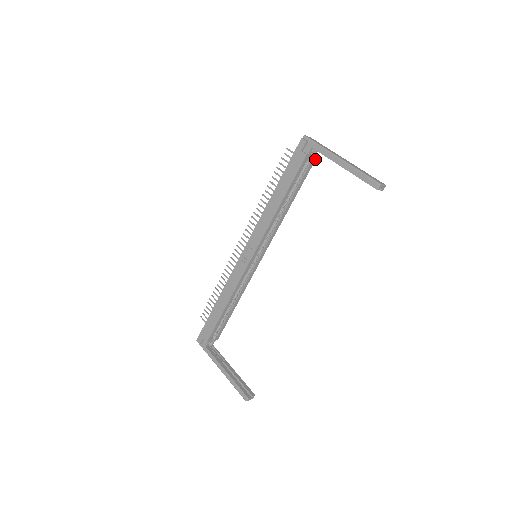
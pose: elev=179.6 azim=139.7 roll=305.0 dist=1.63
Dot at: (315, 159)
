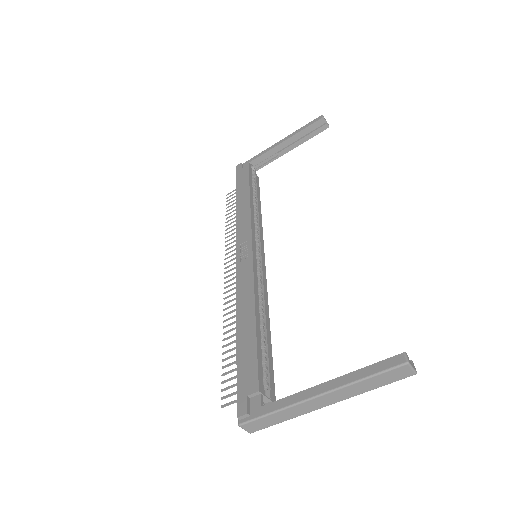
Dot at: (258, 178)
